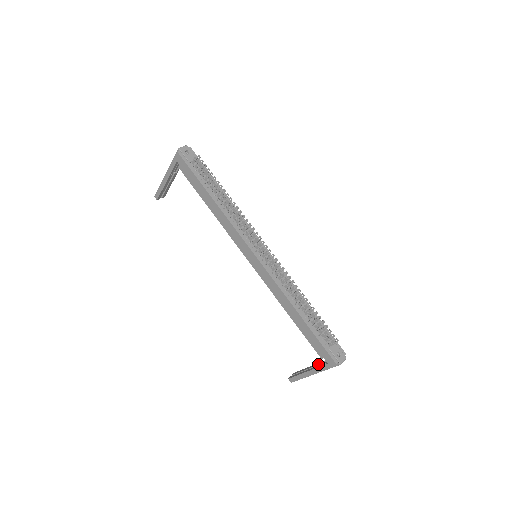
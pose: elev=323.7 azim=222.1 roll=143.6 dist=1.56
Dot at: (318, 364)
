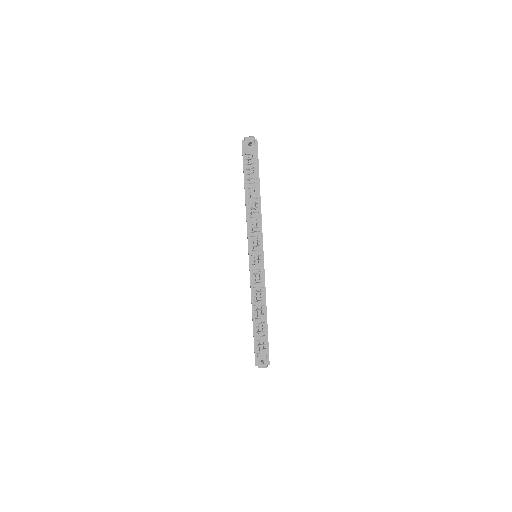
Dot at: occluded
